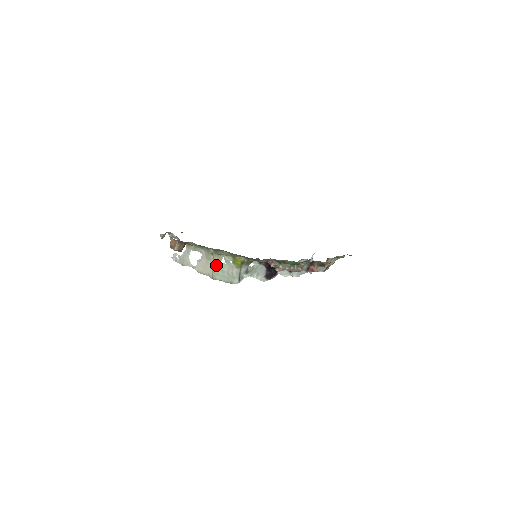
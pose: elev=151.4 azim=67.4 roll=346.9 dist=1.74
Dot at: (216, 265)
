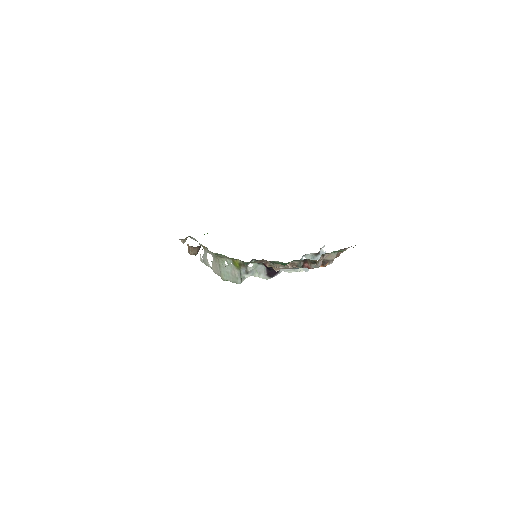
Dot at: (221, 267)
